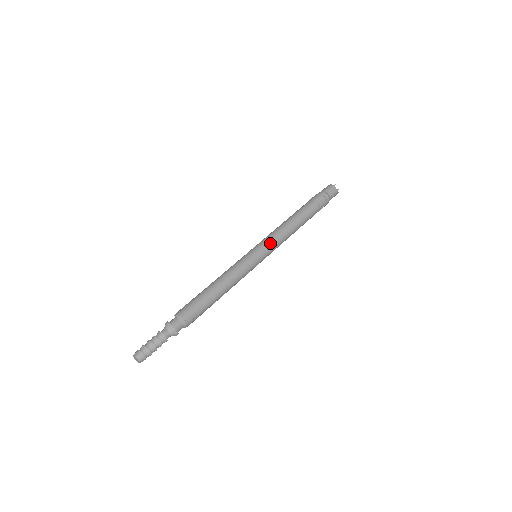
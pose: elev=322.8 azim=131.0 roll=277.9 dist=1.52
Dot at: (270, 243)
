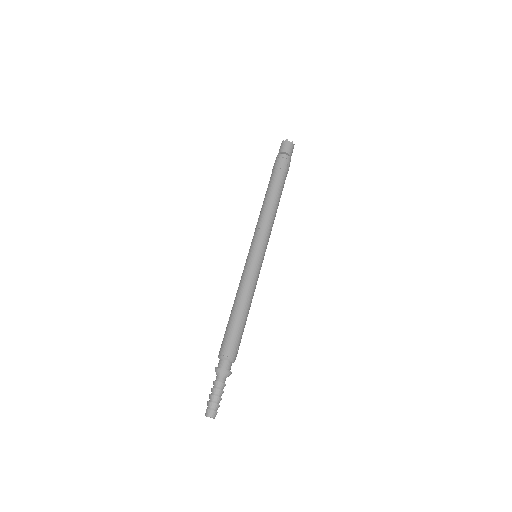
Dot at: (261, 237)
